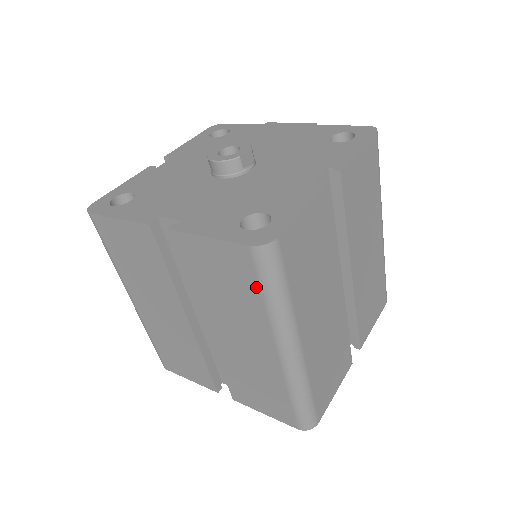
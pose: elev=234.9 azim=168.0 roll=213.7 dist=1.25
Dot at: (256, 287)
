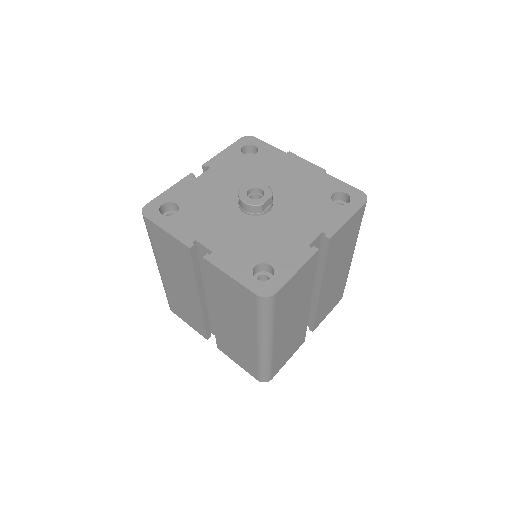
Dot at: (254, 312)
